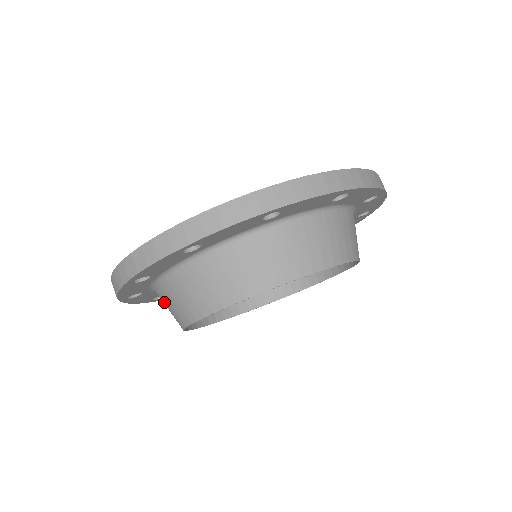
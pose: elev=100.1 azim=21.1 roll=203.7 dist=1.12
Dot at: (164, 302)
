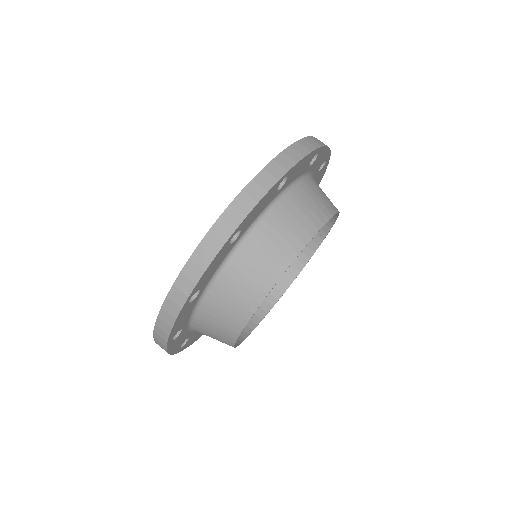
Dot at: occluded
